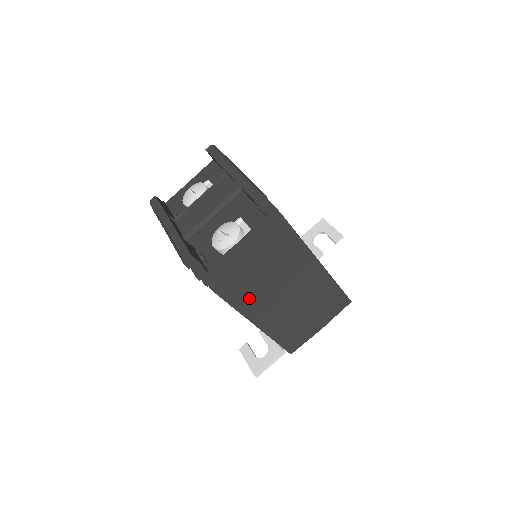
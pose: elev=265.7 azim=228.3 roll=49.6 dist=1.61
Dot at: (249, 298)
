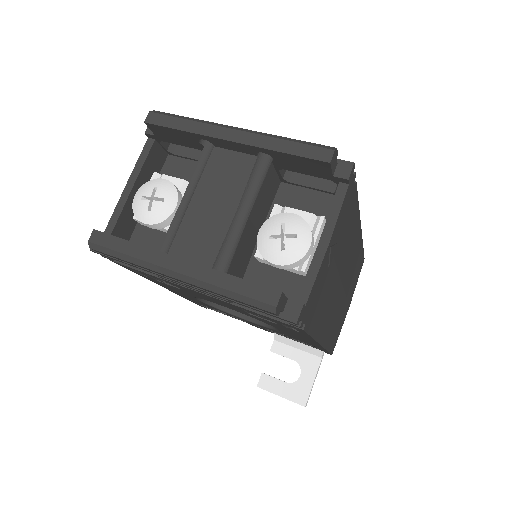
Dot at: (323, 313)
